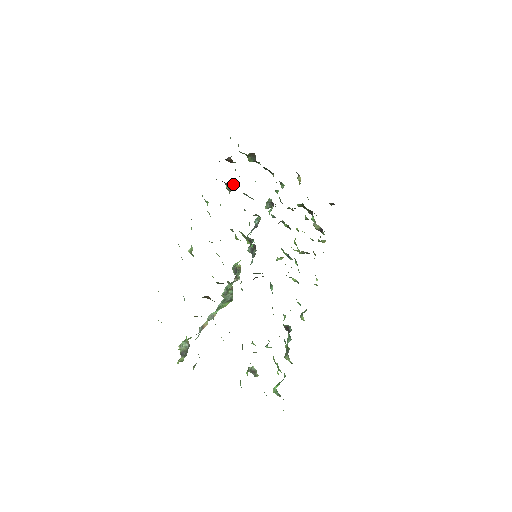
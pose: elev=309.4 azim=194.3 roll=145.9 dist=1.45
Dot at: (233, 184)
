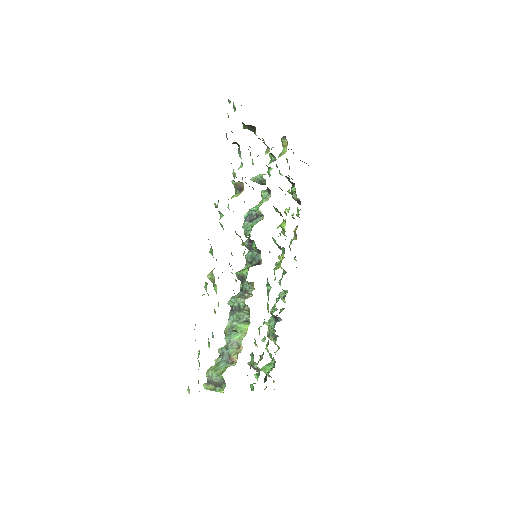
Dot at: (243, 183)
